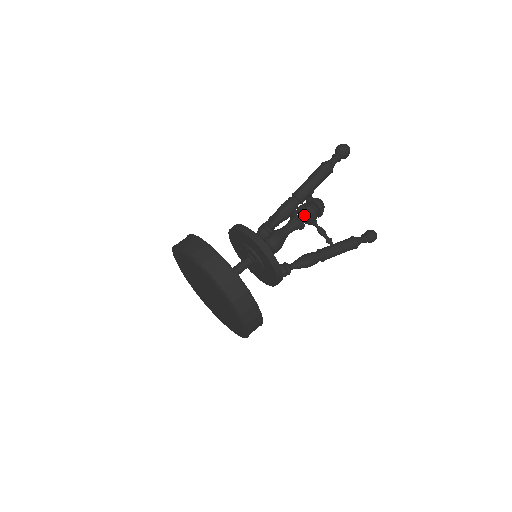
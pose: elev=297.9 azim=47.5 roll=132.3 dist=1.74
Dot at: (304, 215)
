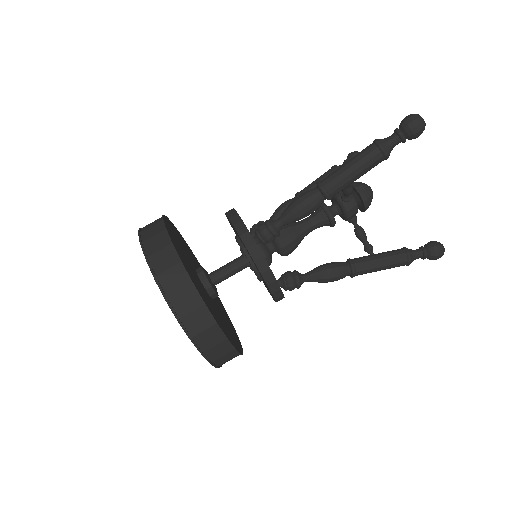
Dot at: (338, 207)
